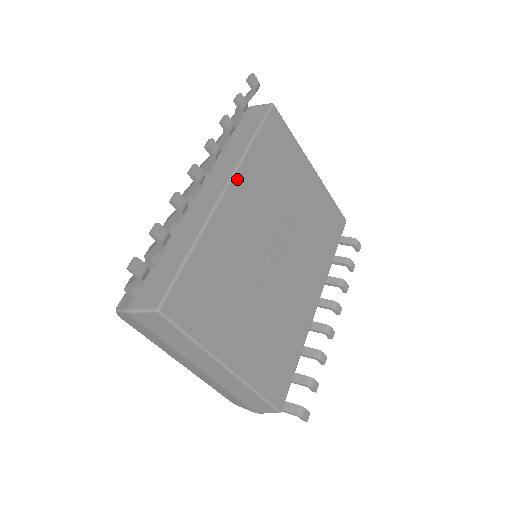
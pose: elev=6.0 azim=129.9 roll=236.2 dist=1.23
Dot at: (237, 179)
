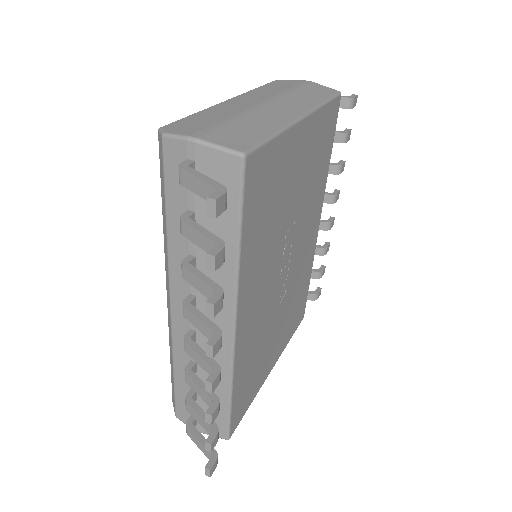
Dot at: (240, 304)
